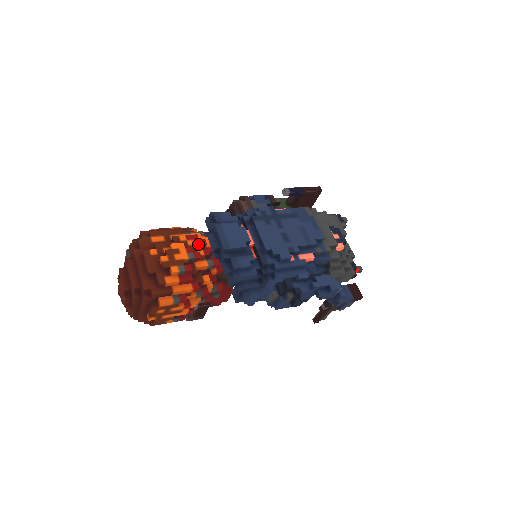
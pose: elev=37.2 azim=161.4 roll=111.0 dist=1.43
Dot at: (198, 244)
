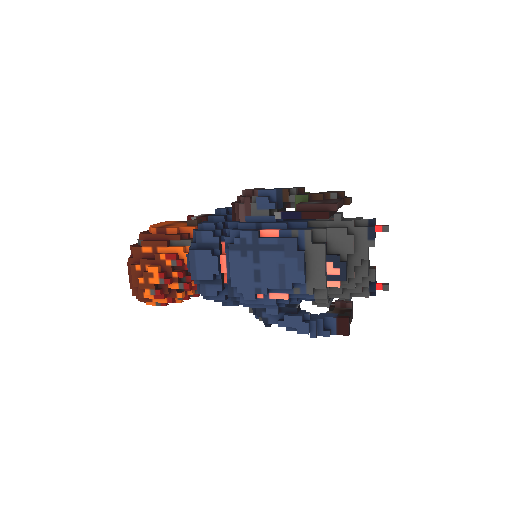
Dot at: (174, 265)
